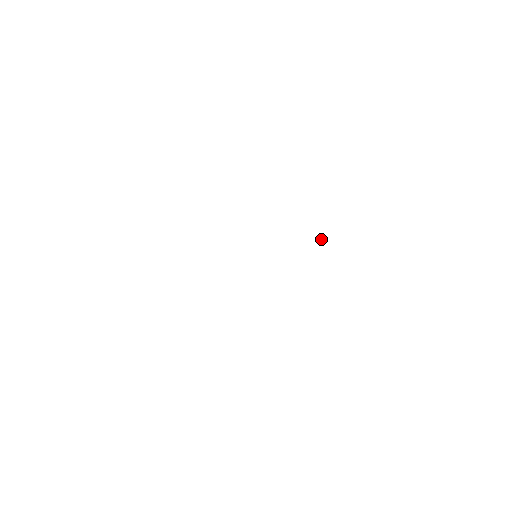
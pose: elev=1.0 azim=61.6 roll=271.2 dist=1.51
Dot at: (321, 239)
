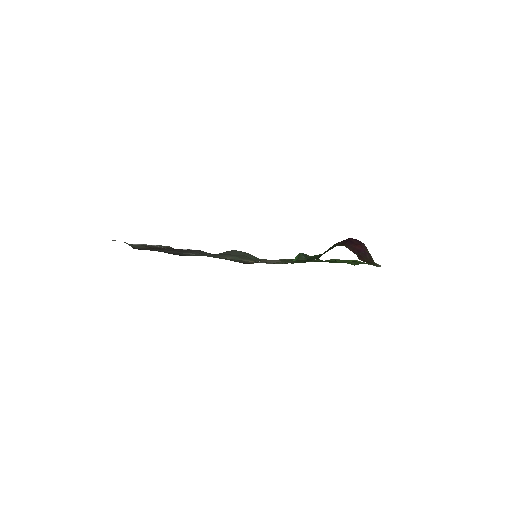
Dot at: occluded
